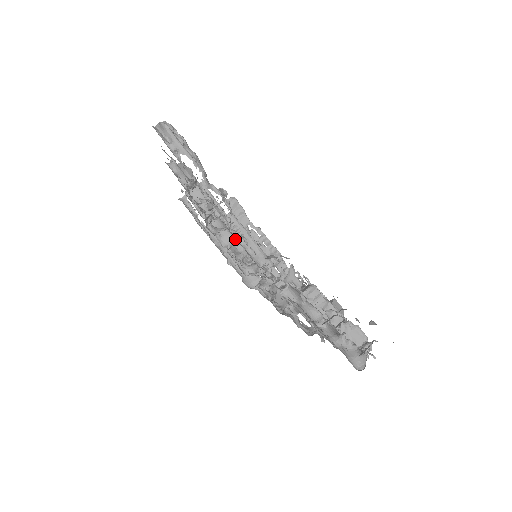
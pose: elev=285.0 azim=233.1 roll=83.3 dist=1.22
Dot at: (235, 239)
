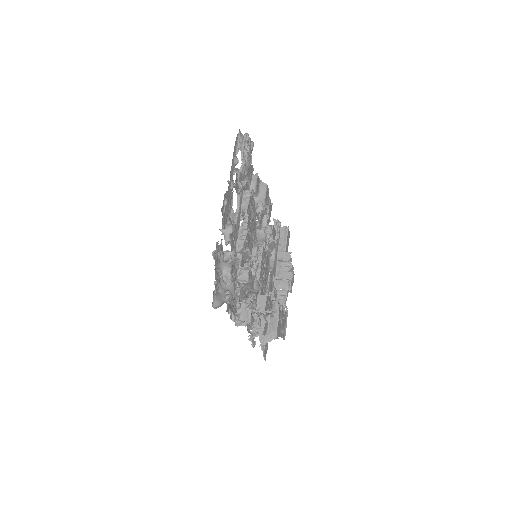
Dot at: occluded
